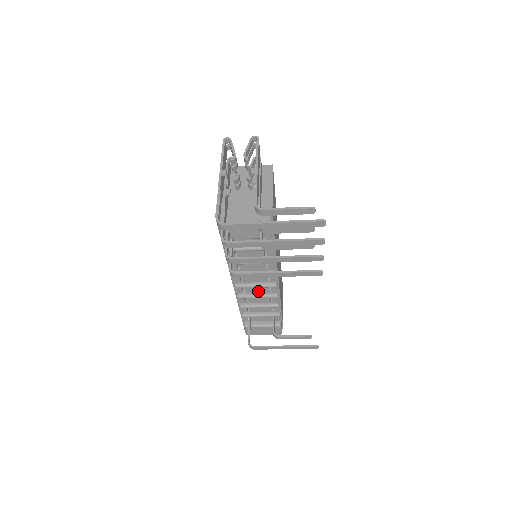
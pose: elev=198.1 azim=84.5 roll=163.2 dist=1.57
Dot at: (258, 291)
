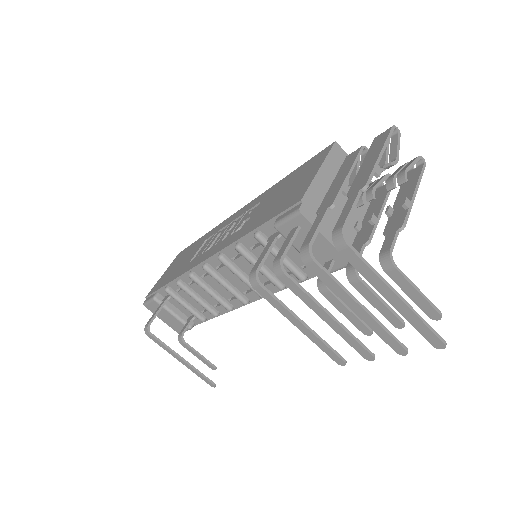
Dot at: (218, 289)
